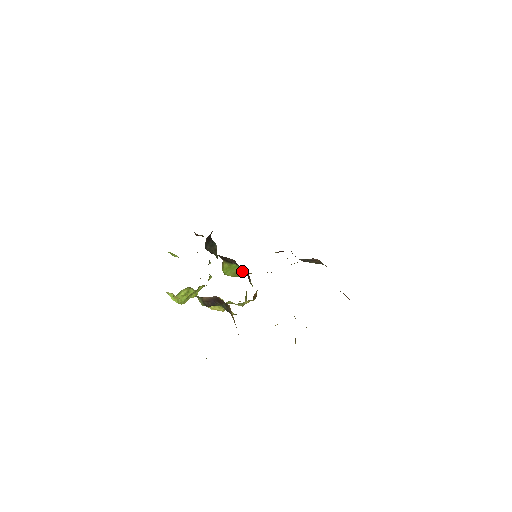
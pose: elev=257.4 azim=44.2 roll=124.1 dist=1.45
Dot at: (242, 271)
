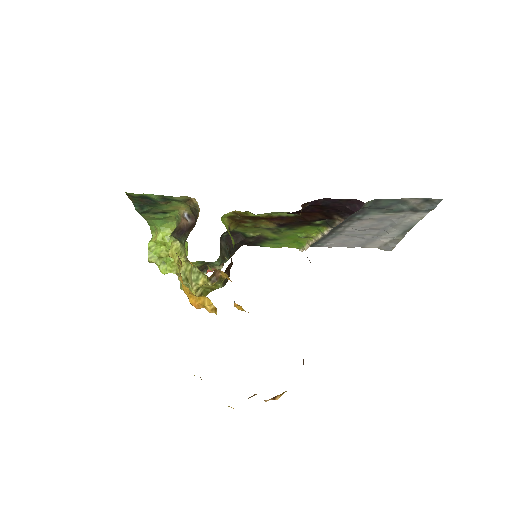
Dot at: (233, 244)
